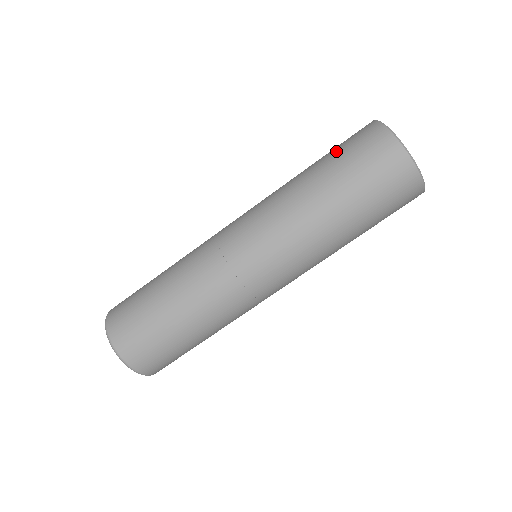
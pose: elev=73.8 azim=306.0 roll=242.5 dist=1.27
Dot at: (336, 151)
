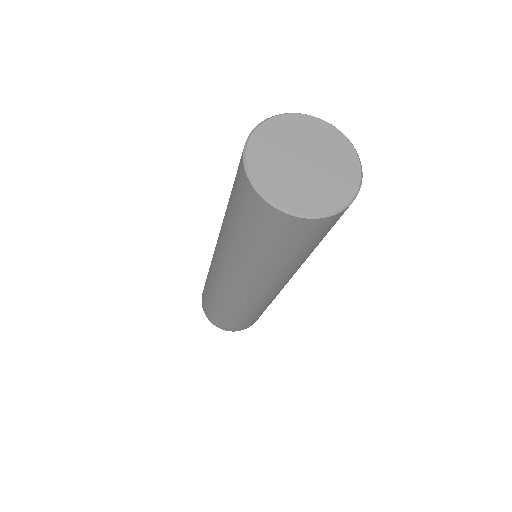
Dot at: occluded
